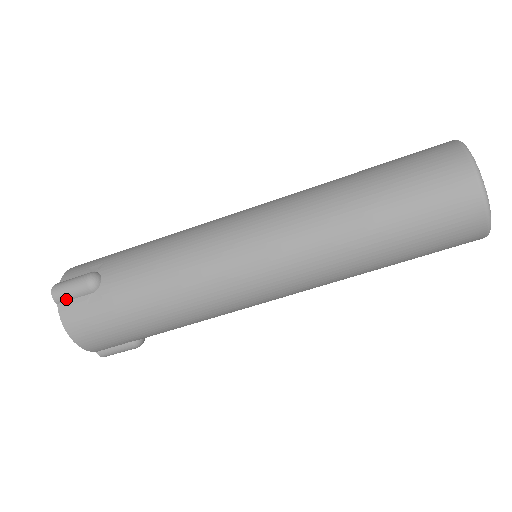
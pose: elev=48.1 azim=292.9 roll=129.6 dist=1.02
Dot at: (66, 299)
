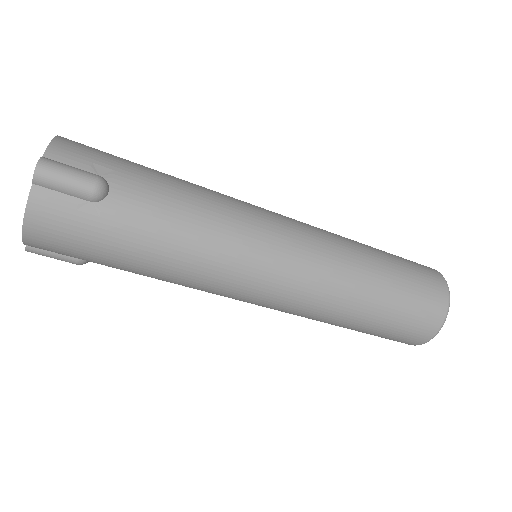
Dot at: (51, 187)
